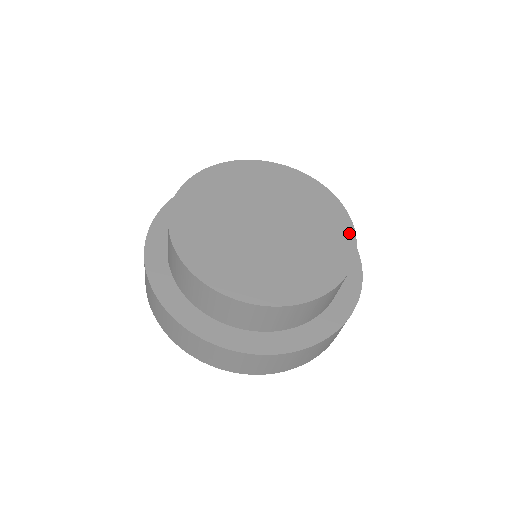
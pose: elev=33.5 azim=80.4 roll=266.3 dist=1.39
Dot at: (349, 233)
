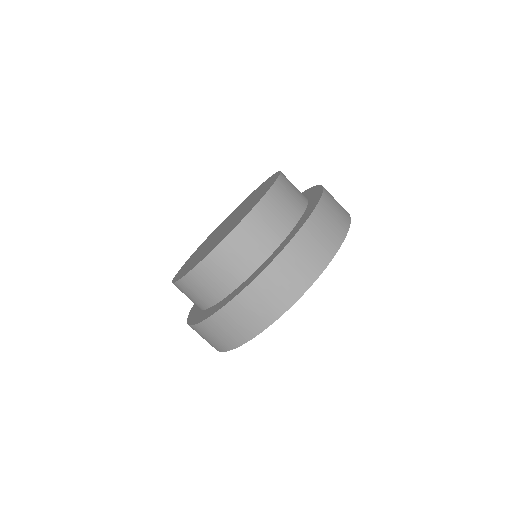
Dot at: (276, 175)
